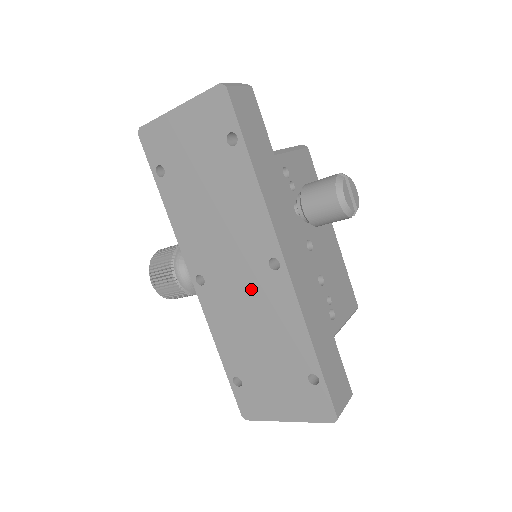
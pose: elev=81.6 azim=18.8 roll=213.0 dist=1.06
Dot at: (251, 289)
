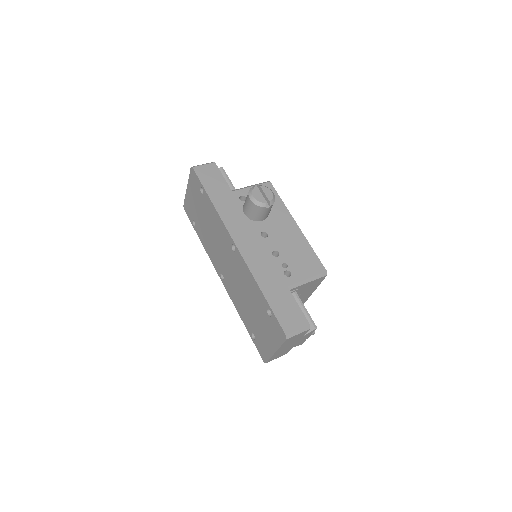
Dot at: (234, 269)
